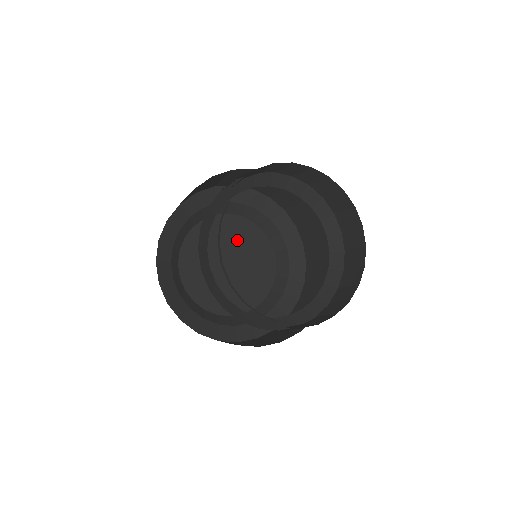
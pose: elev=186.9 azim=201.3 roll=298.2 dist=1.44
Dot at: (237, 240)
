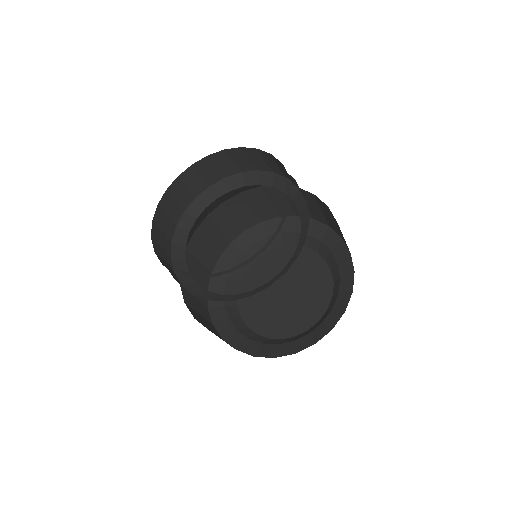
Dot at: (280, 268)
